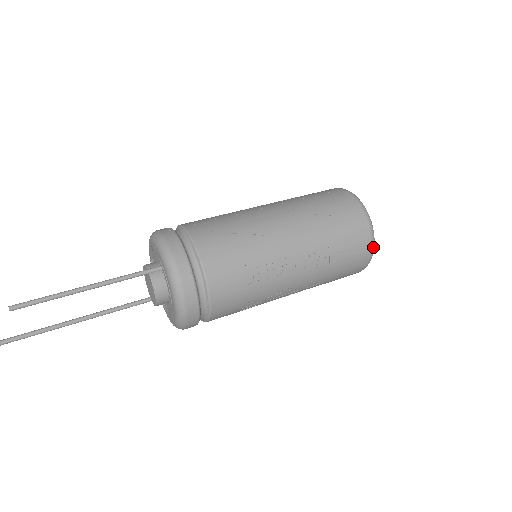
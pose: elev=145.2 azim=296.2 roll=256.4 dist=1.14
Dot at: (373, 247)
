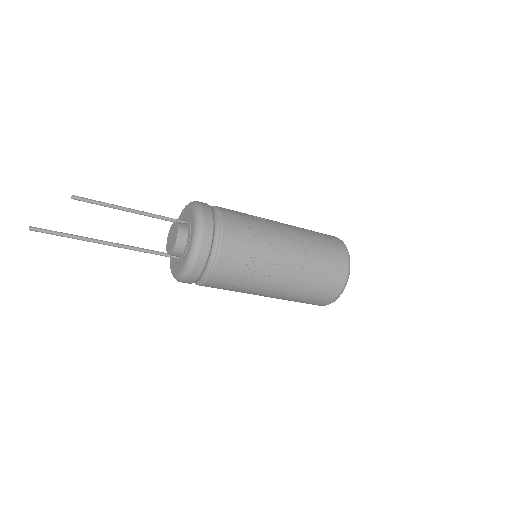
Dot at: (349, 262)
